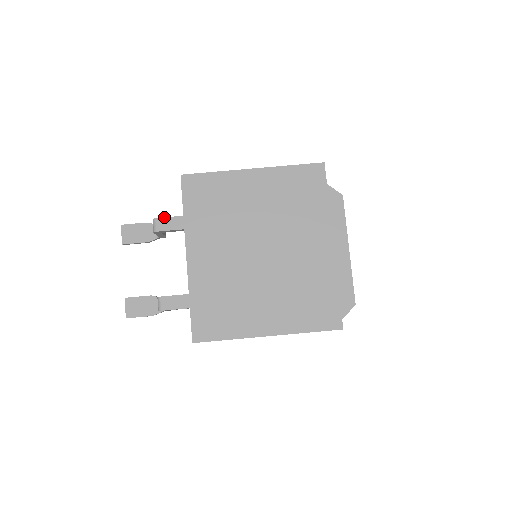
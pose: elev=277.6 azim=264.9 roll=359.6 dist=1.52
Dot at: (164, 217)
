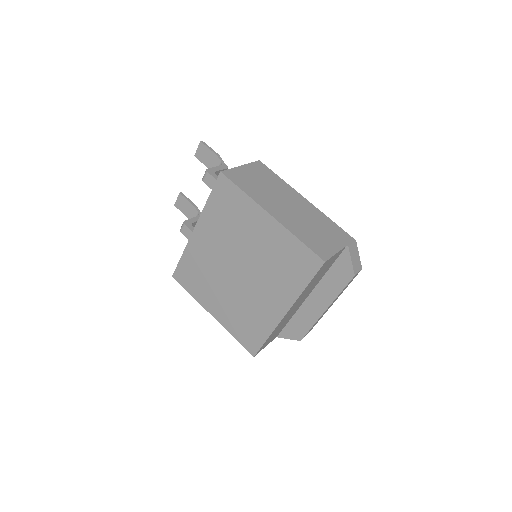
Dot at: (212, 176)
